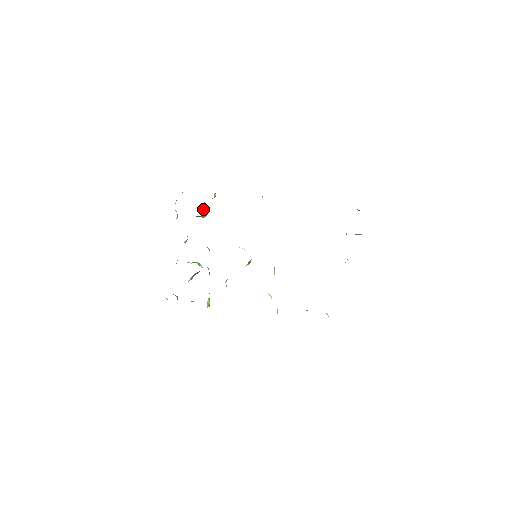
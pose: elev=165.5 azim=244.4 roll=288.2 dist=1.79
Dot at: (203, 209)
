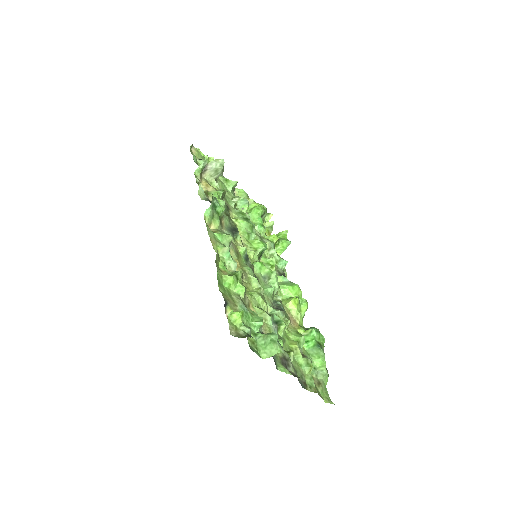
Dot at: (209, 176)
